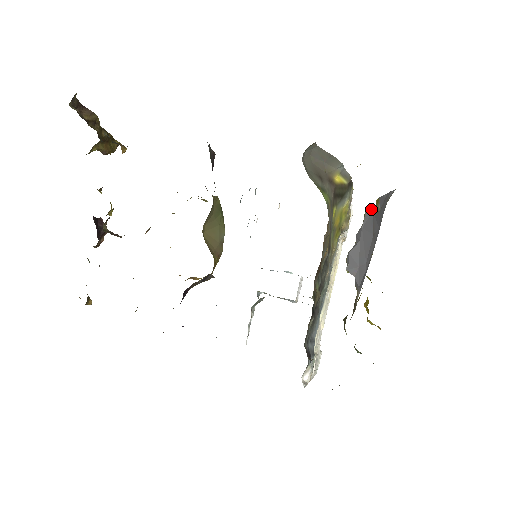
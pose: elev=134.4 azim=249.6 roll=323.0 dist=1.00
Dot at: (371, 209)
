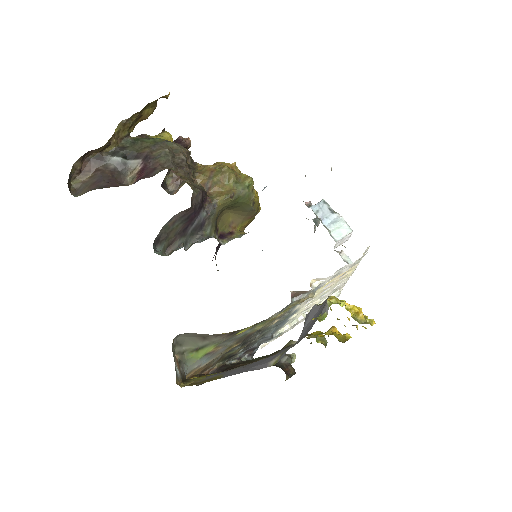
Dot at: (324, 308)
